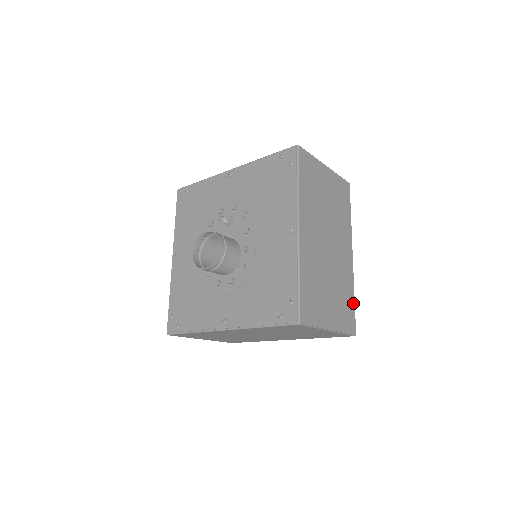
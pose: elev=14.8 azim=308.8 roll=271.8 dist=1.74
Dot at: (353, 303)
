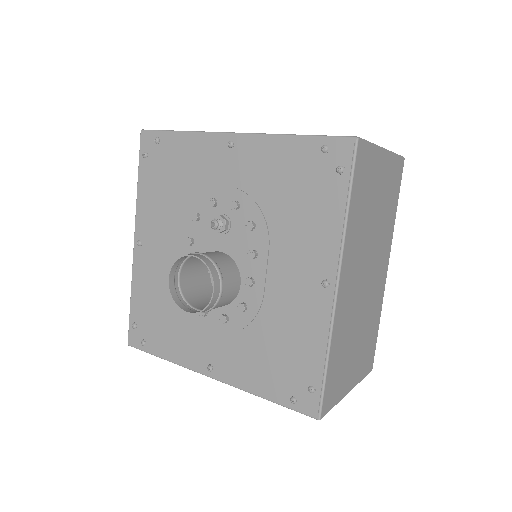
Dot at: (377, 332)
